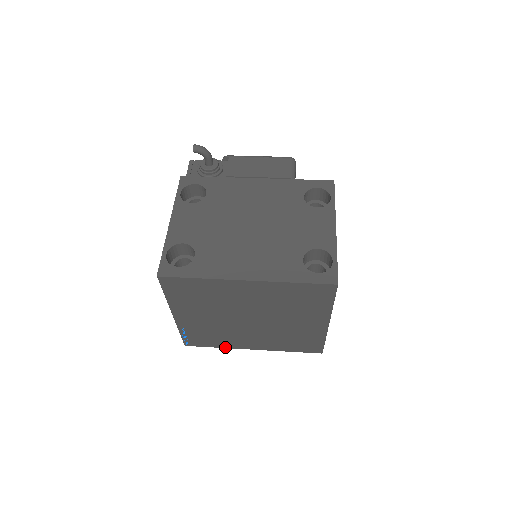
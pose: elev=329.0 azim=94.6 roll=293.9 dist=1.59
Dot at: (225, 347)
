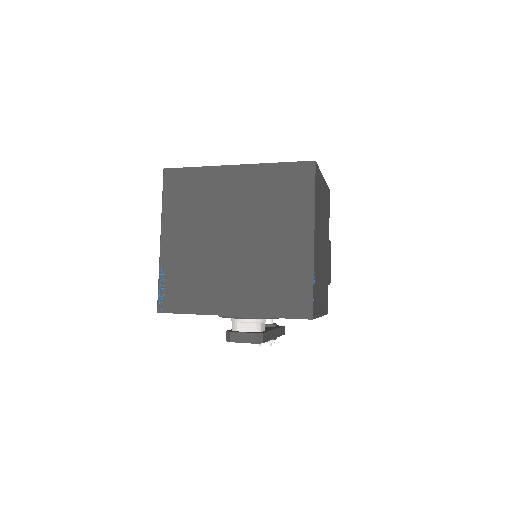
Dot at: (200, 312)
